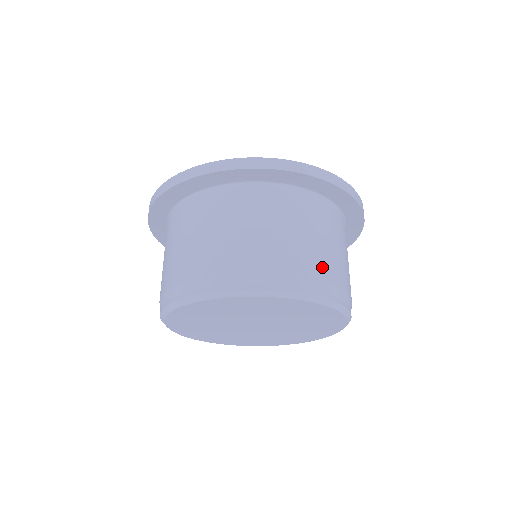
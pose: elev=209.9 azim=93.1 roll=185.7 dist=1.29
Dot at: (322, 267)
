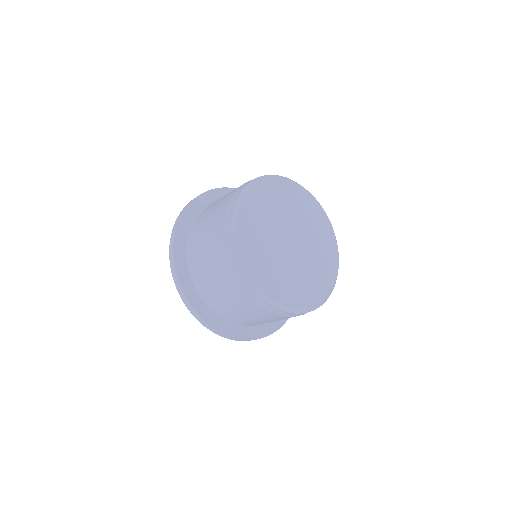
Dot at: occluded
